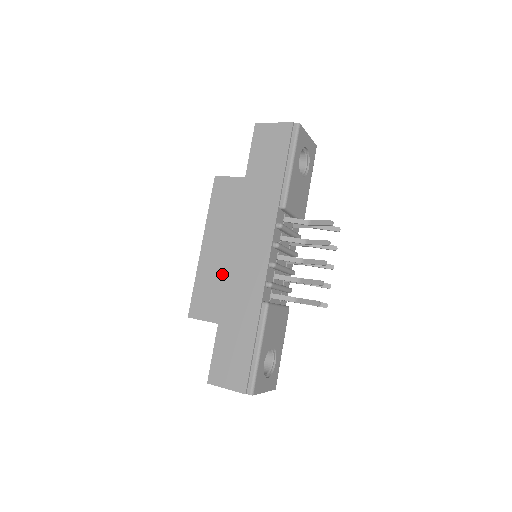
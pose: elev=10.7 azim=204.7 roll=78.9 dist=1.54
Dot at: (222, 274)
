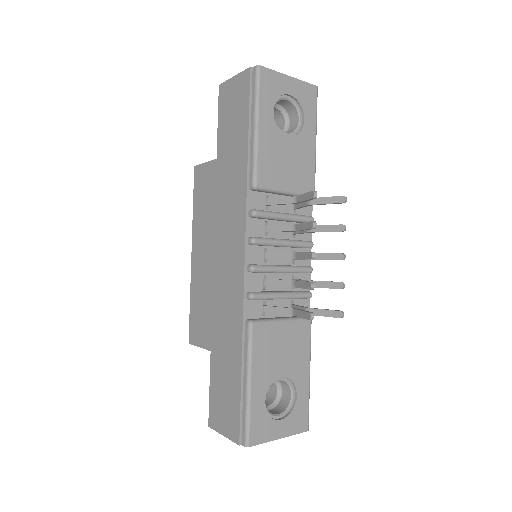
Dot at: (208, 288)
